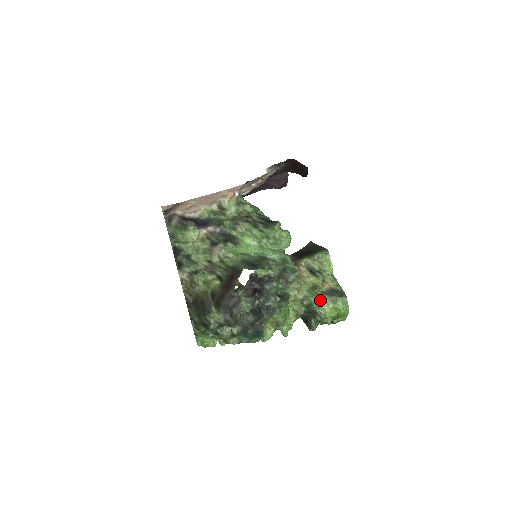
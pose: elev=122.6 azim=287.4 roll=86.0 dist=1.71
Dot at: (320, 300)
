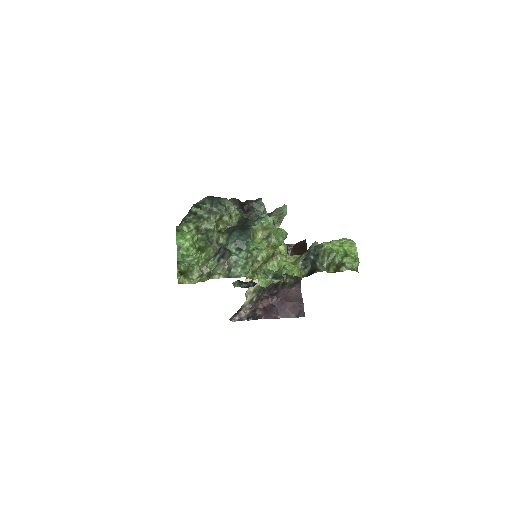
Dot at: occluded
